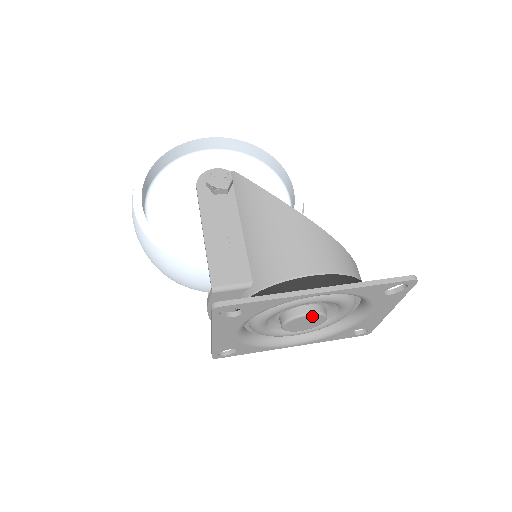
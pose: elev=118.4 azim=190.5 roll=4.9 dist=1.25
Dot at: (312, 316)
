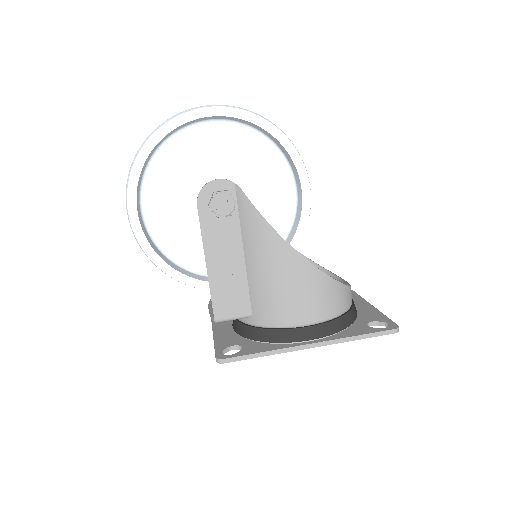
Dot at: occluded
